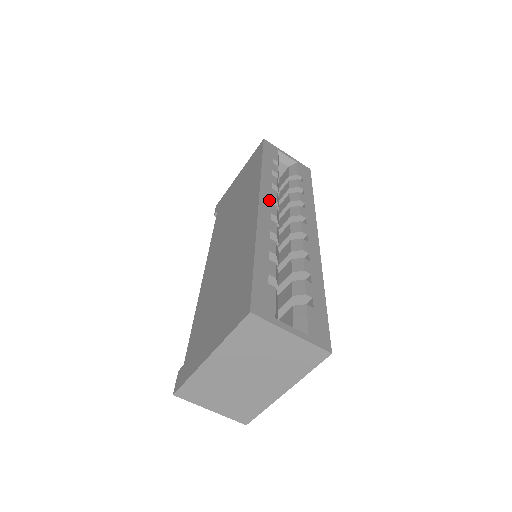
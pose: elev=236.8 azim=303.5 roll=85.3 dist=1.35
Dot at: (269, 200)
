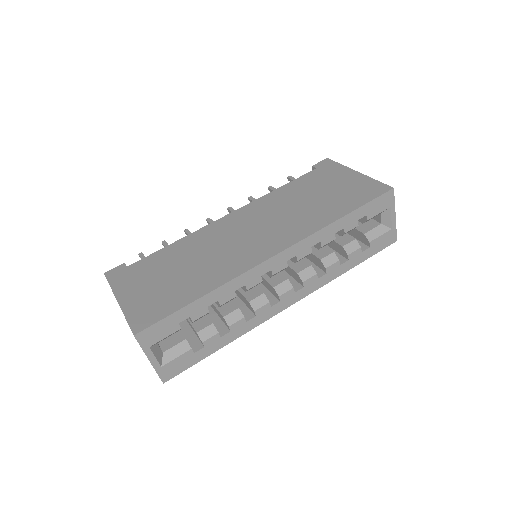
Dot at: (289, 258)
